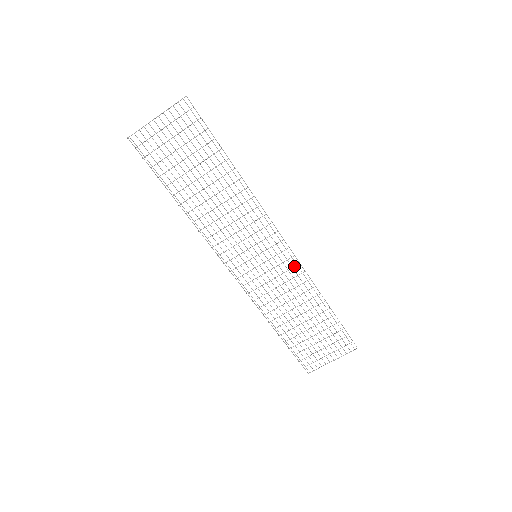
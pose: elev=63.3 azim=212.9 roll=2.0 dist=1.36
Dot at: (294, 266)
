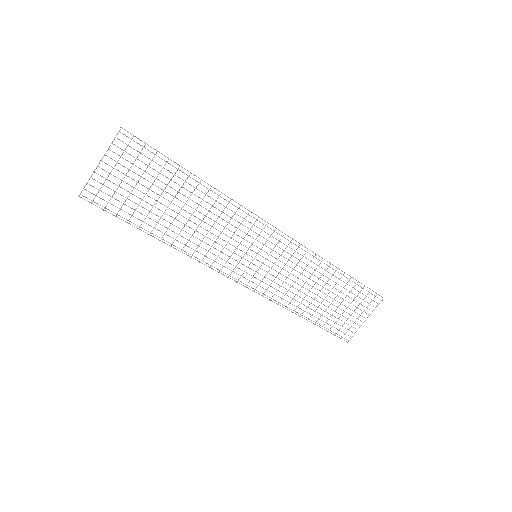
Dot at: (296, 249)
